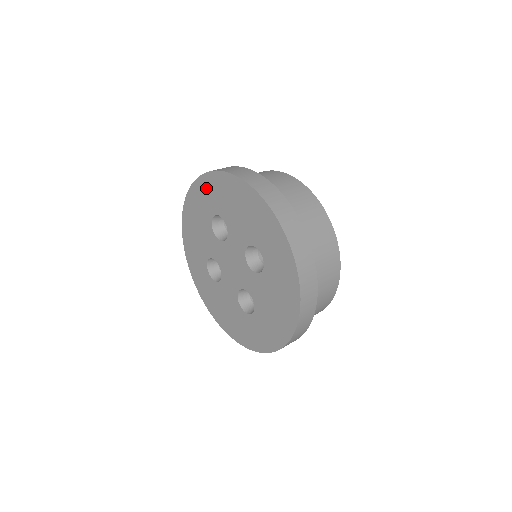
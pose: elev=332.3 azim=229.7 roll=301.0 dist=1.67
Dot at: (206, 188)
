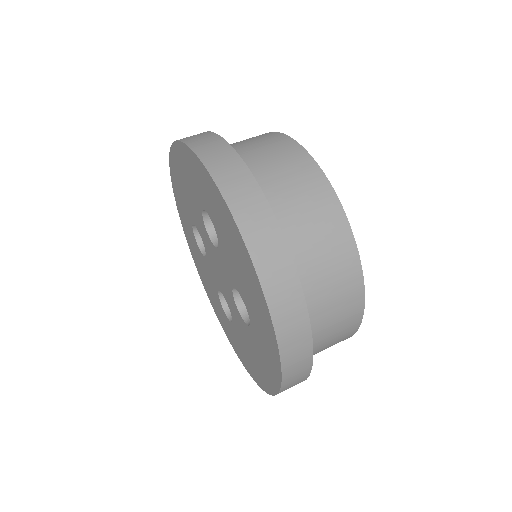
Dot at: (200, 176)
